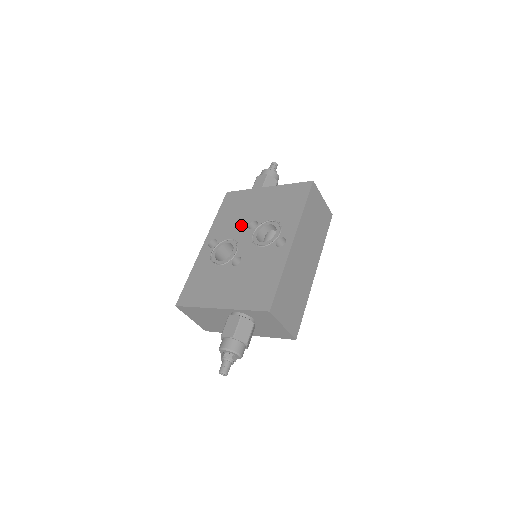
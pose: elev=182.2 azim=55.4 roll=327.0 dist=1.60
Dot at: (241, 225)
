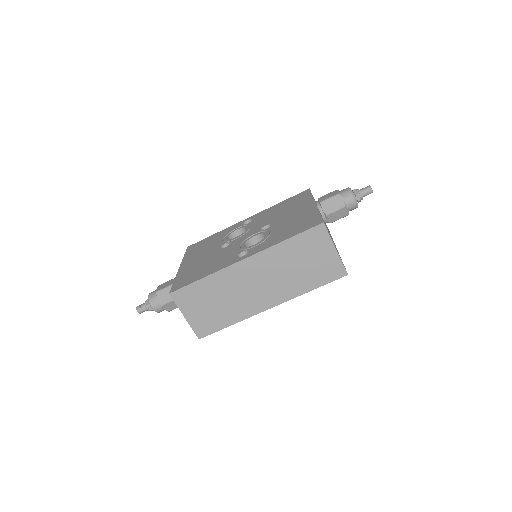
Dot at: (266, 221)
